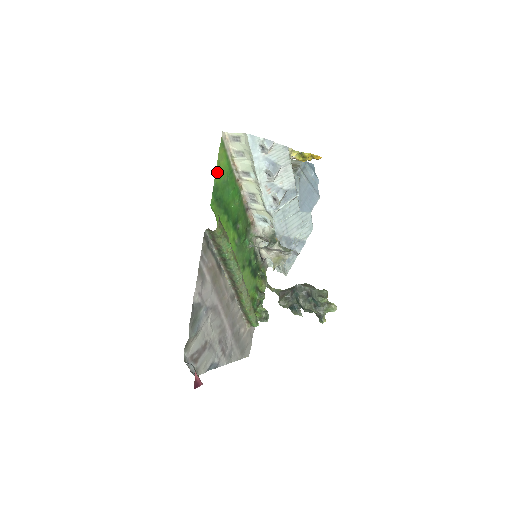
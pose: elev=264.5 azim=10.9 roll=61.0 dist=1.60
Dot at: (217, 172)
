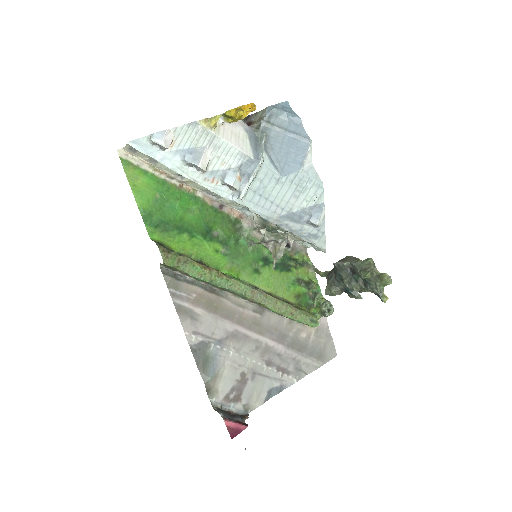
Dot at: (137, 197)
